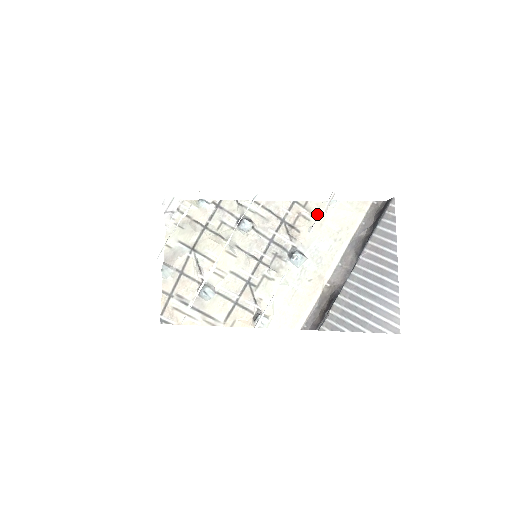
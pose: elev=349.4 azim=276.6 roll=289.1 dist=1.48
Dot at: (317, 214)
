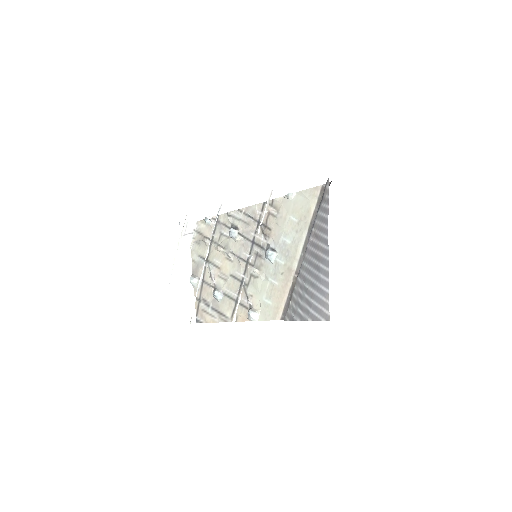
Dot at: (281, 210)
